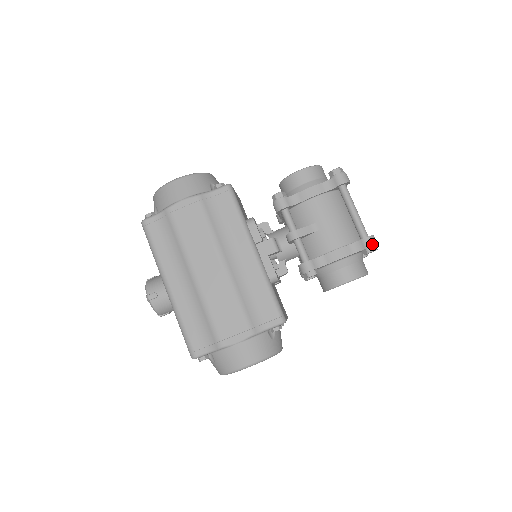
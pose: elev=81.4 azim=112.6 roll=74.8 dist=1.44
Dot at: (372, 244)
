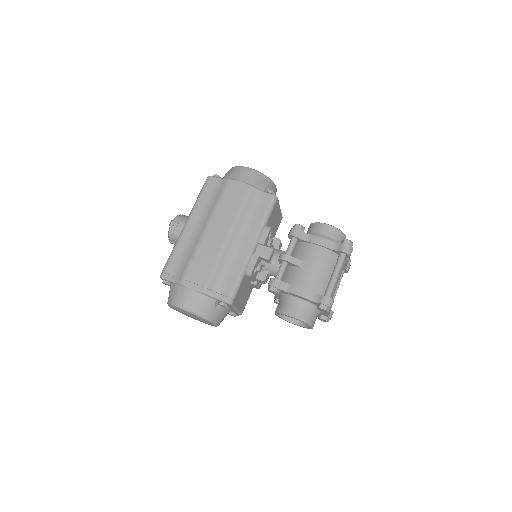
Dot at: (326, 304)
